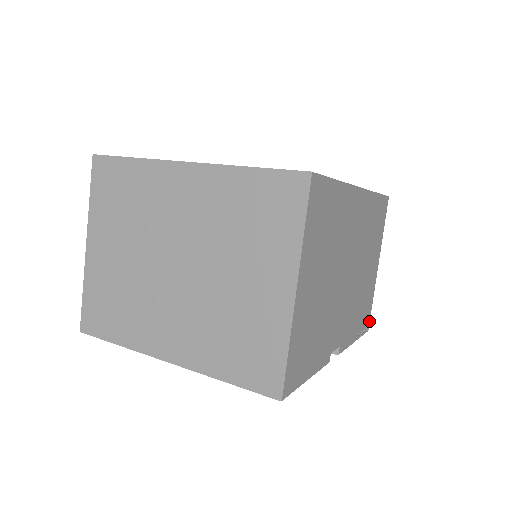
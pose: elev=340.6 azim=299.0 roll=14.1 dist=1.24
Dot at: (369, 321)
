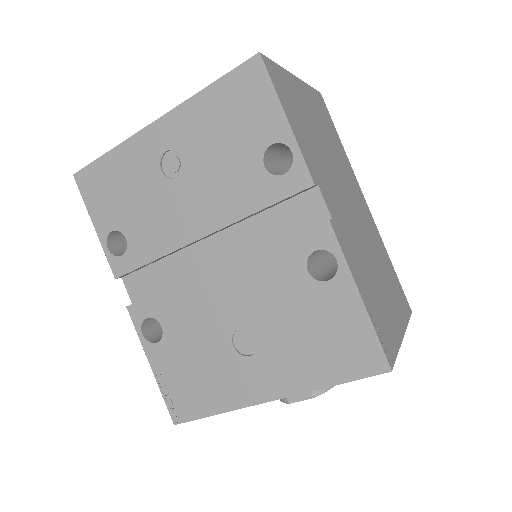
Dot at: (393, 363)
